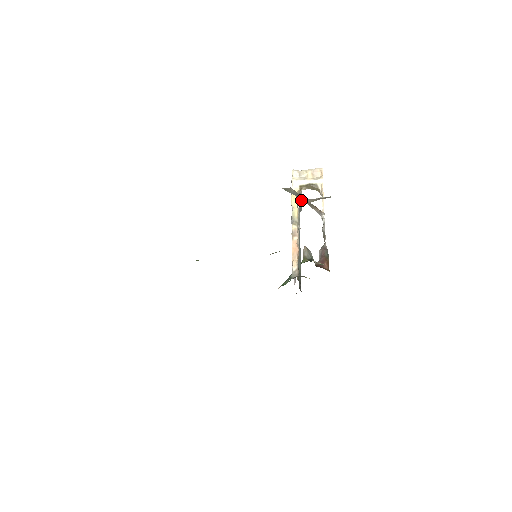
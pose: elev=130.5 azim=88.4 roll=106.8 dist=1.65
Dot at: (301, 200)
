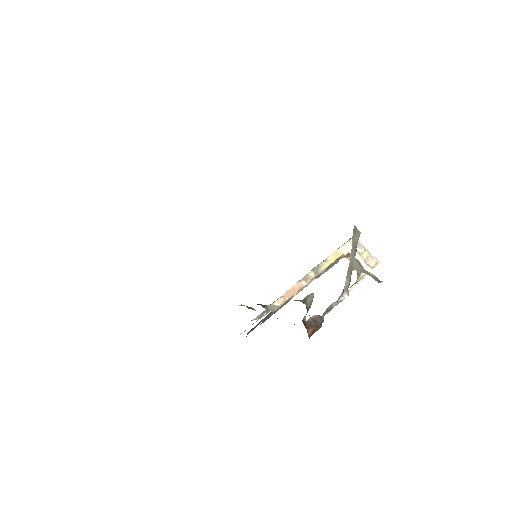
Dot at: (328, 269)
